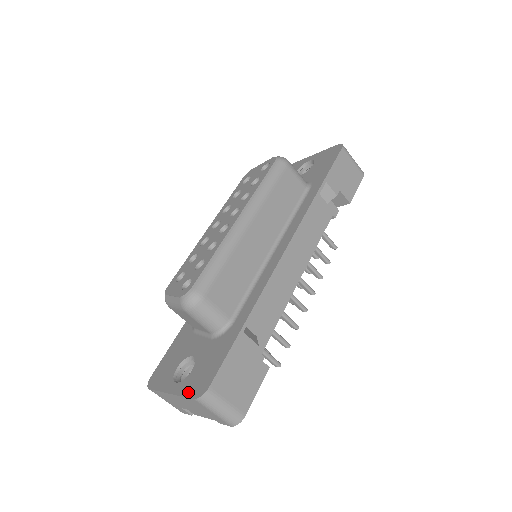
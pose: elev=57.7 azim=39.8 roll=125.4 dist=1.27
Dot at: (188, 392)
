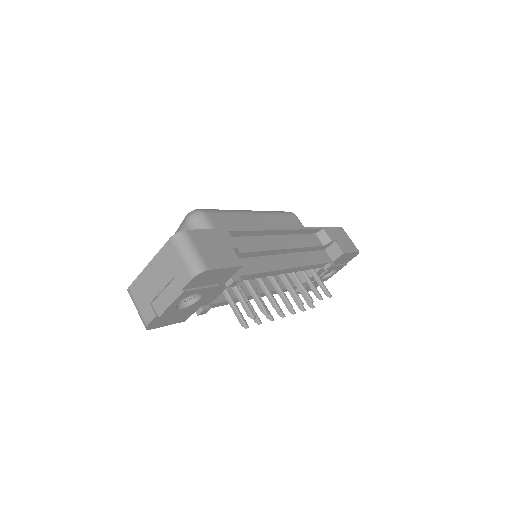
Dot at: (166, 246)
